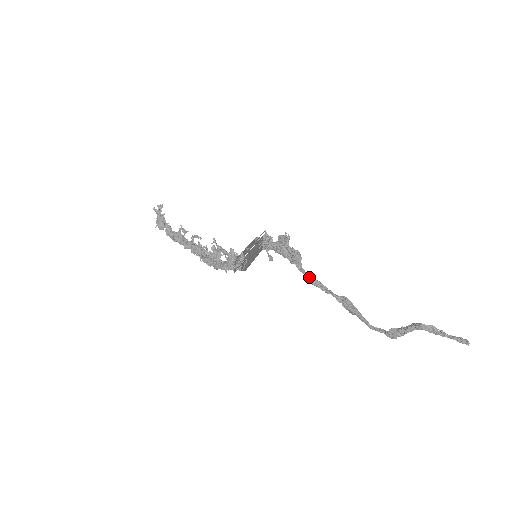
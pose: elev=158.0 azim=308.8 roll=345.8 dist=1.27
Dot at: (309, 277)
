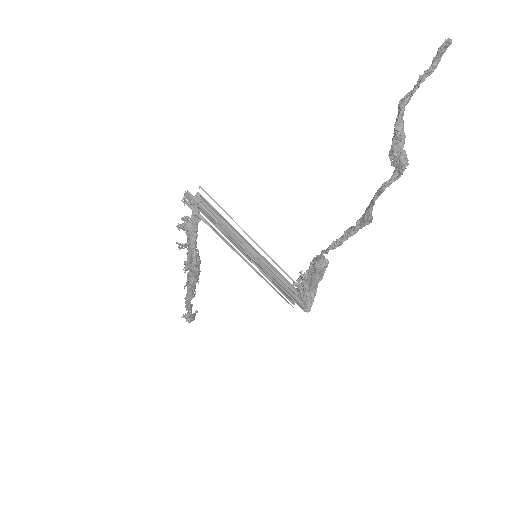
Dot at: (326, 249)
